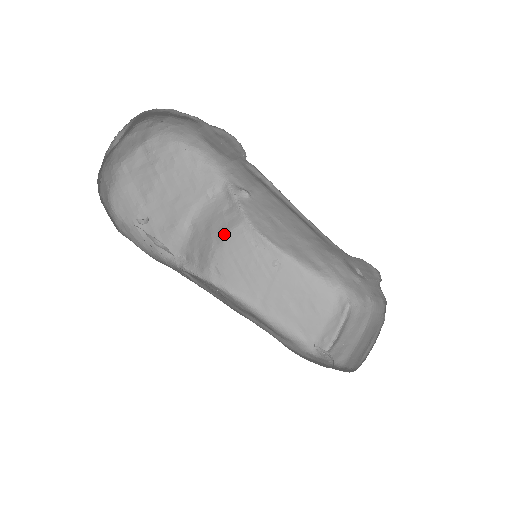
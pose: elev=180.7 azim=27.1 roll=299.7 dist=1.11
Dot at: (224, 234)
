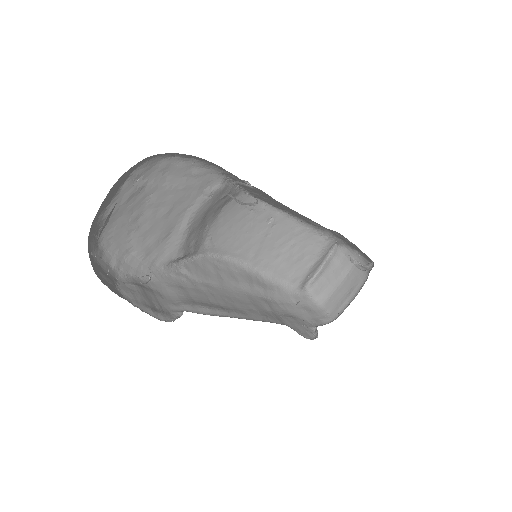
Dot at: (219, 211)
